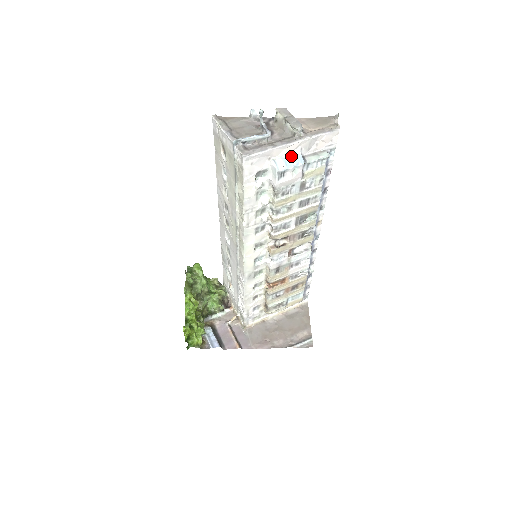
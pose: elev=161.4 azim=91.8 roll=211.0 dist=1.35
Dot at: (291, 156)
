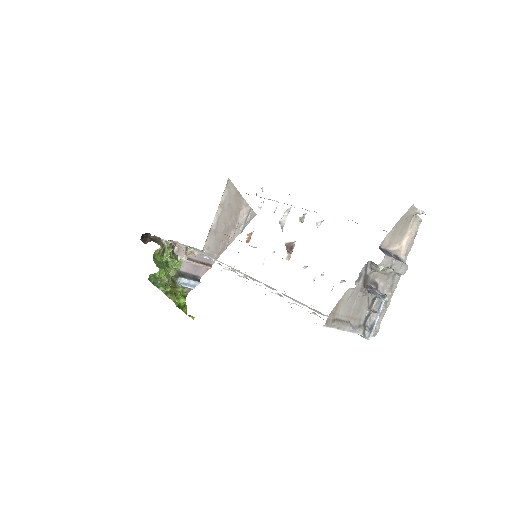
Dot at: occluded
